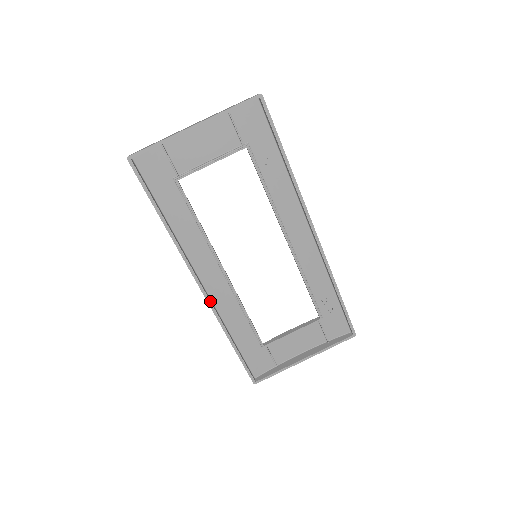
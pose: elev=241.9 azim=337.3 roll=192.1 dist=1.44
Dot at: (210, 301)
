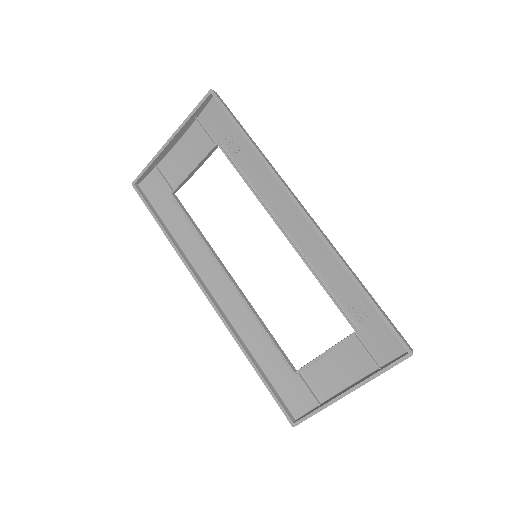
Dot at: (220, 313)
